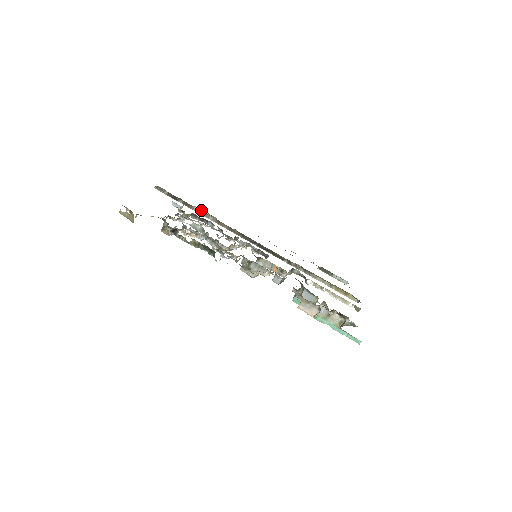
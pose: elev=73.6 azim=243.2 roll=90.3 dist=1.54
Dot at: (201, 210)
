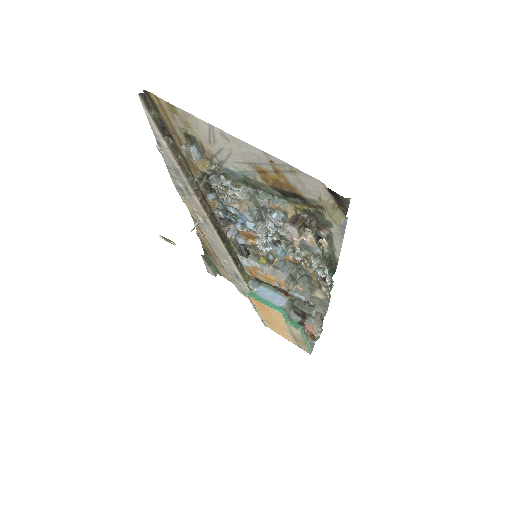
Dot at: (183, 163)
